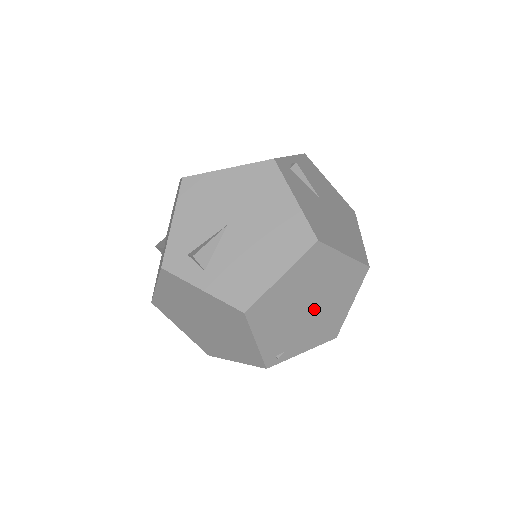
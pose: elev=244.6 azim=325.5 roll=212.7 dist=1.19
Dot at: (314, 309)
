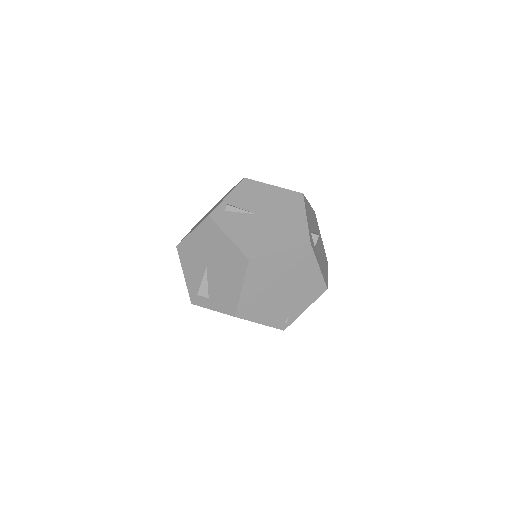
Dot at: (287, 287)
